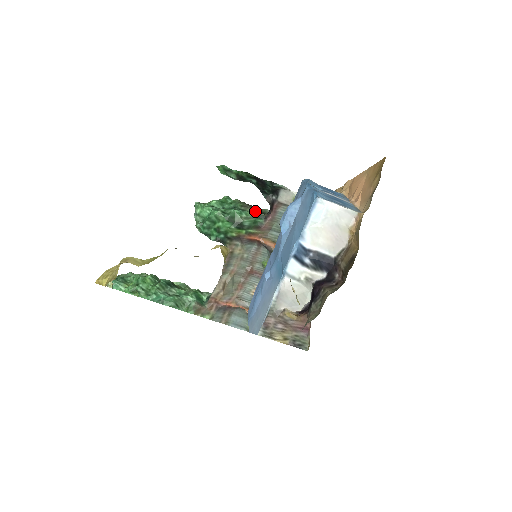
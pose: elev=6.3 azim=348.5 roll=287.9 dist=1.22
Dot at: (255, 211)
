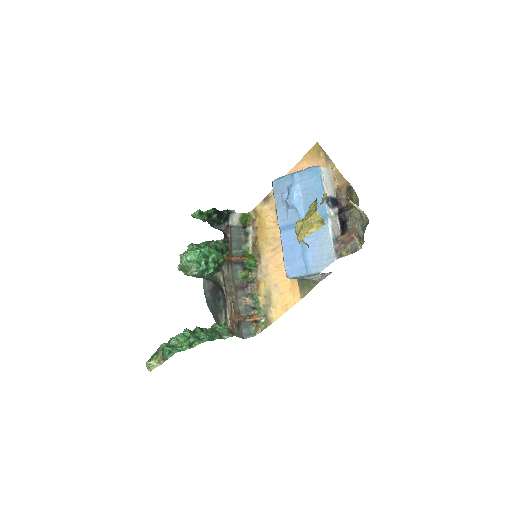
Dot at: occluded
